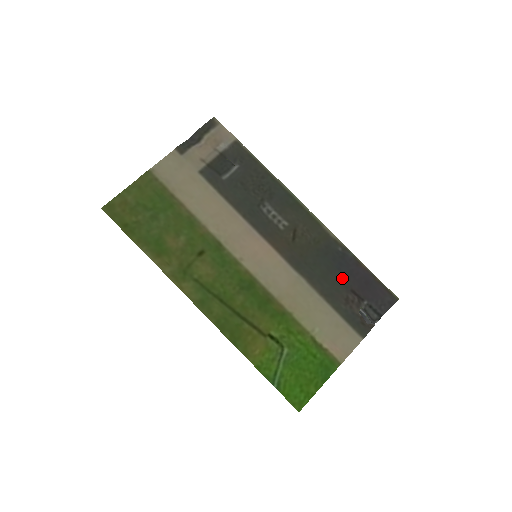
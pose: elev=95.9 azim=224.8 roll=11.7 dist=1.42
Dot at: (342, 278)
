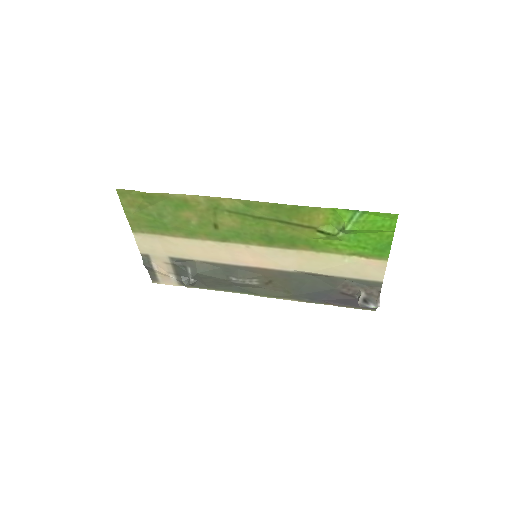
Dot at: (327, 291)
